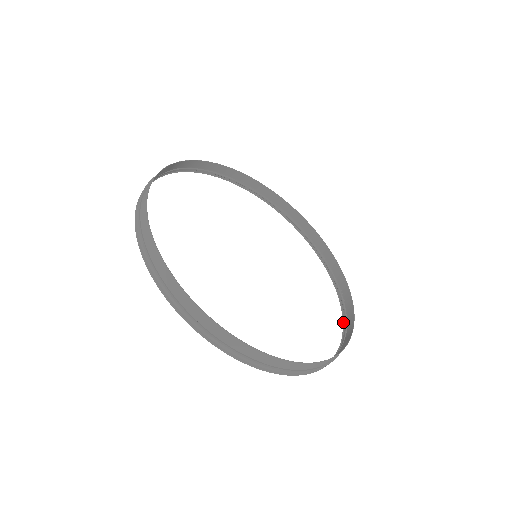
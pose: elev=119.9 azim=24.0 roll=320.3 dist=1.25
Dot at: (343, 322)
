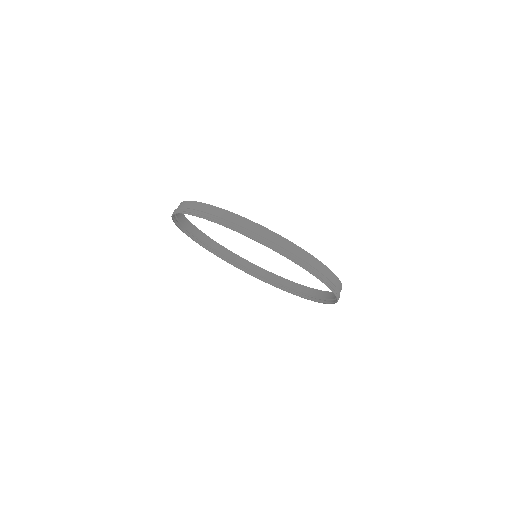
Dot at: (309, 299)
